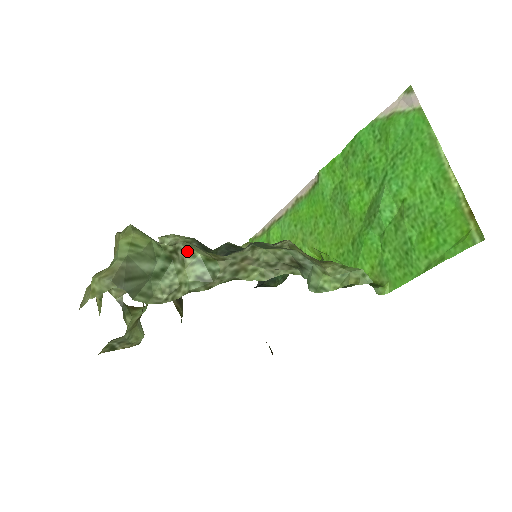
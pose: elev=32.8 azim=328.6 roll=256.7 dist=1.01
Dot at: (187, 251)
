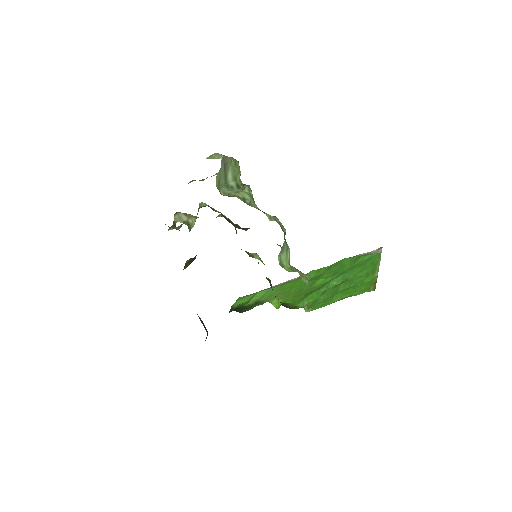
Dot at: (249, 187)
